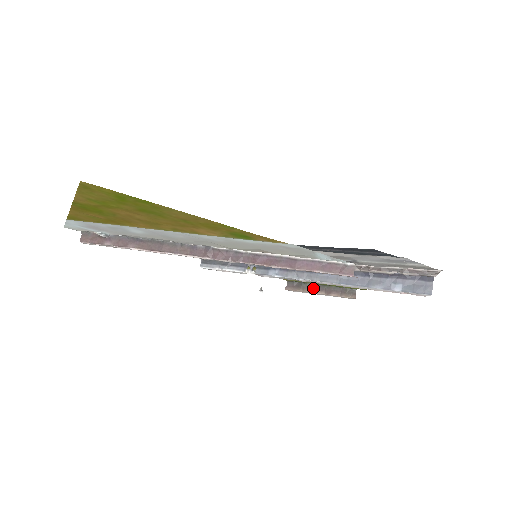
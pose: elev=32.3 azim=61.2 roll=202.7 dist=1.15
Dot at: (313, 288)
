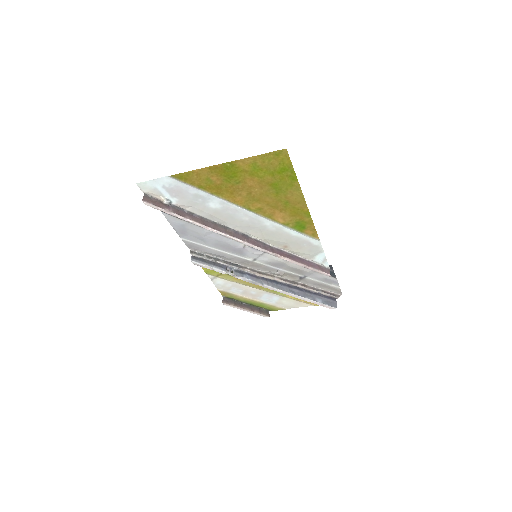
Dot at: (242, 305)
